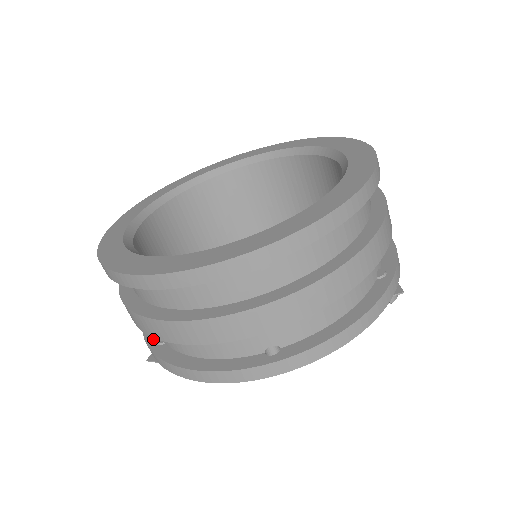
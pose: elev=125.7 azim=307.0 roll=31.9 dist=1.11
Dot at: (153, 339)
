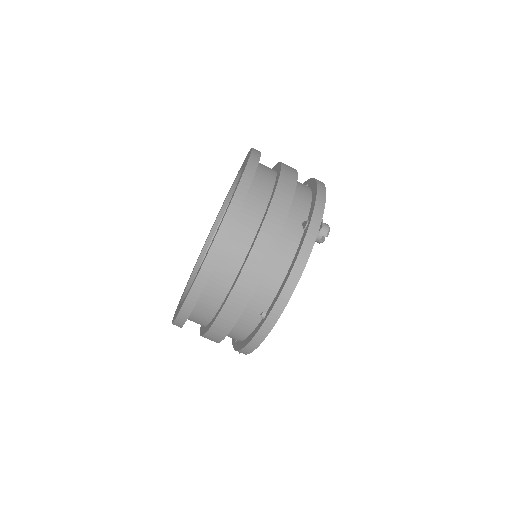
Dot at: occluded
